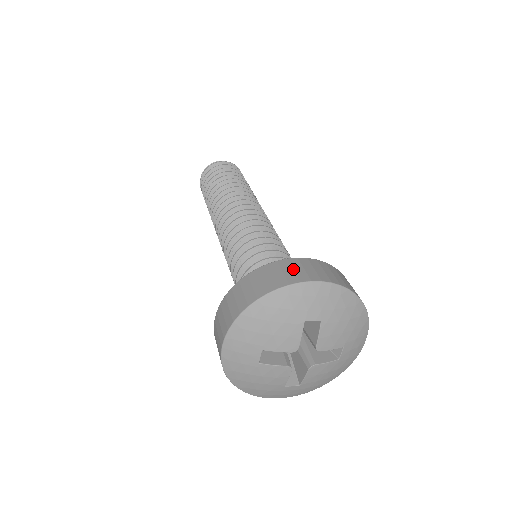
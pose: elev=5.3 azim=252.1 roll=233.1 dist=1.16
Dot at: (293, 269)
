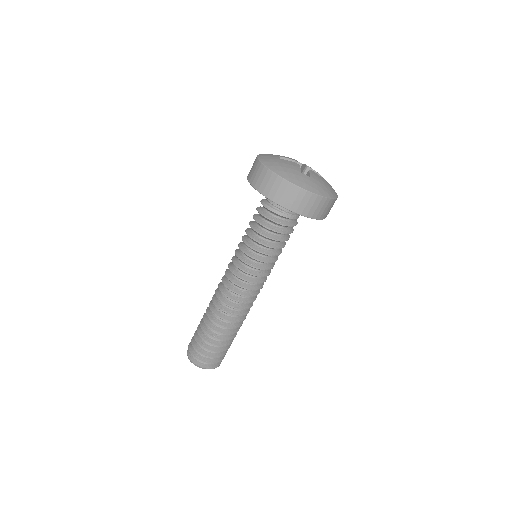
Dot at: occluded
